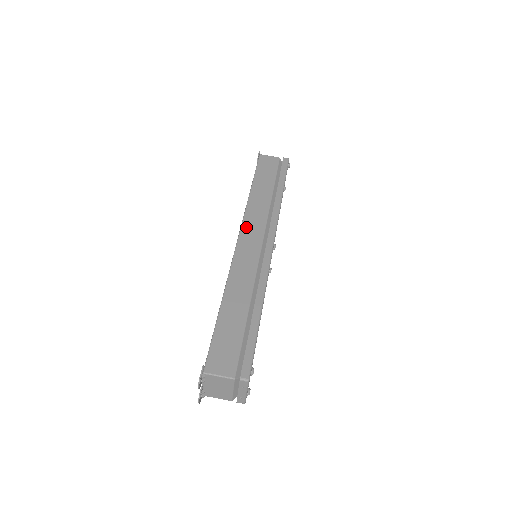
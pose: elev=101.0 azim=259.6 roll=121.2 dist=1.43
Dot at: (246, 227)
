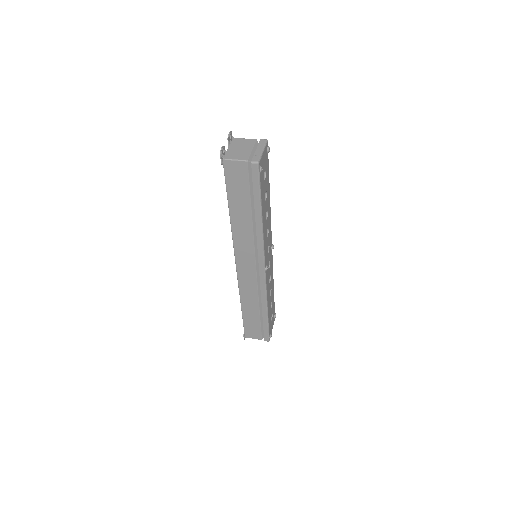
Dot at: occluded
